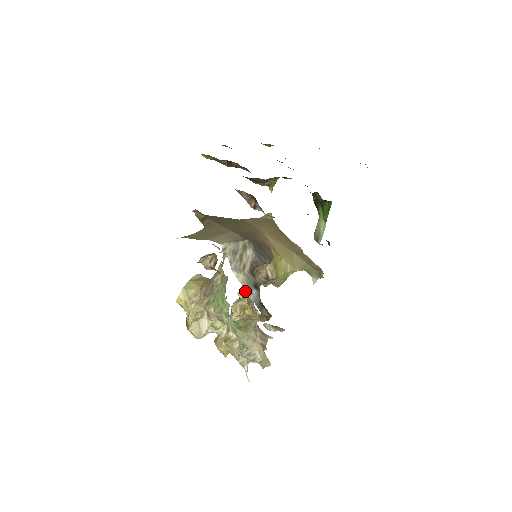
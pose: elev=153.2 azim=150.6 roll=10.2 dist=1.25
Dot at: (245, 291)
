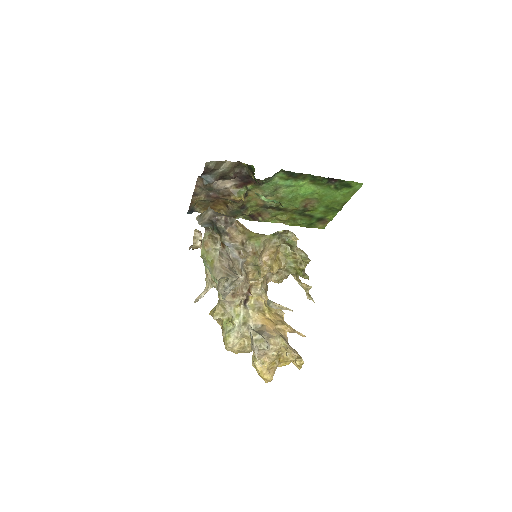
Dot at: (260, 293)
